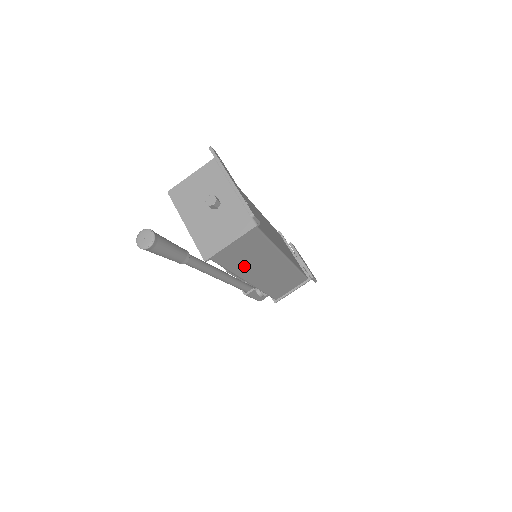
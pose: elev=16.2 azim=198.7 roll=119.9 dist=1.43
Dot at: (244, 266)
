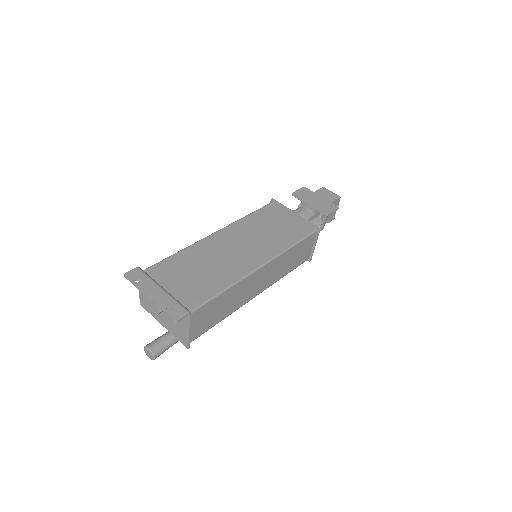
Dot at: (230, 308)
